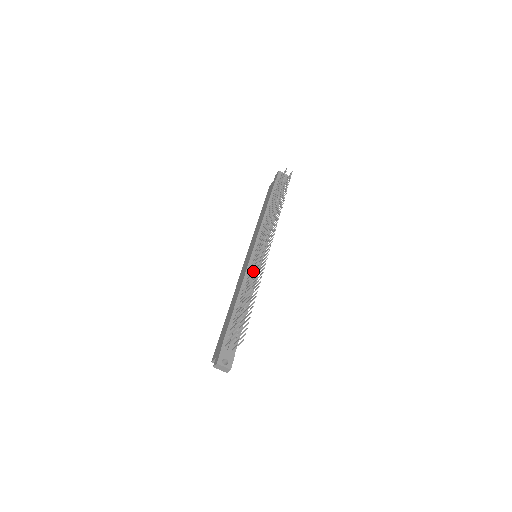
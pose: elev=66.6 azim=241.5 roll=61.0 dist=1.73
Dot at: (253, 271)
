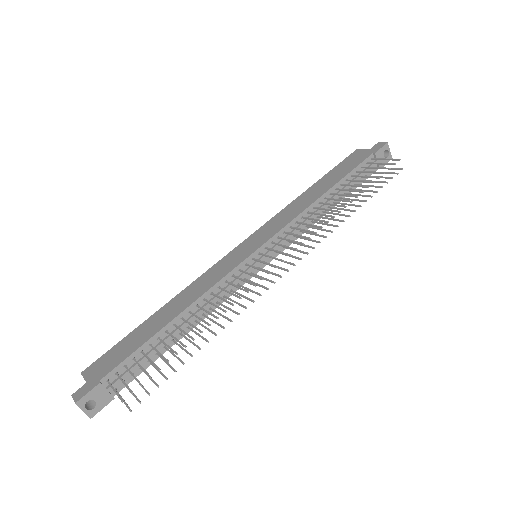
Dot at: occluded
